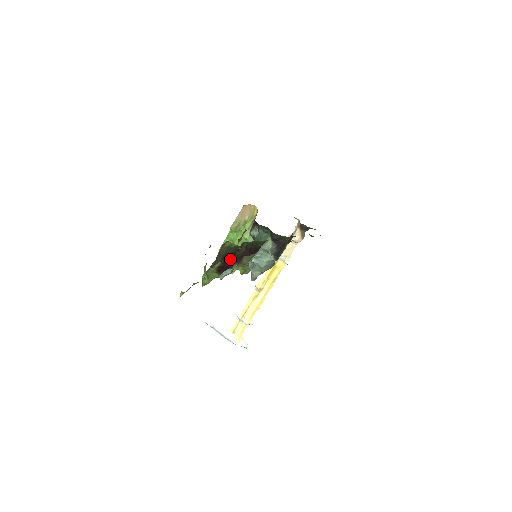
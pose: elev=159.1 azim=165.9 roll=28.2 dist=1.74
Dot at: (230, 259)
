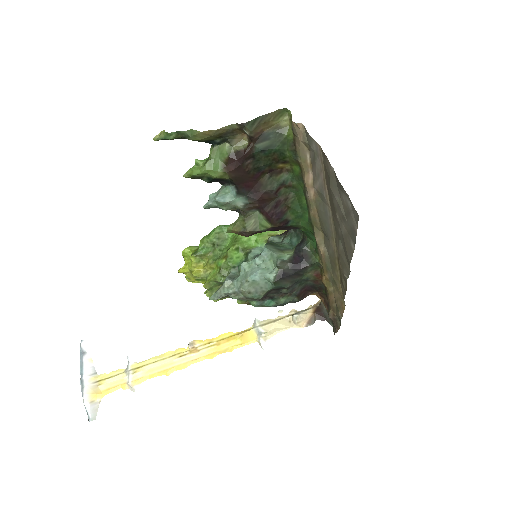
Dot at: (256, 165)
